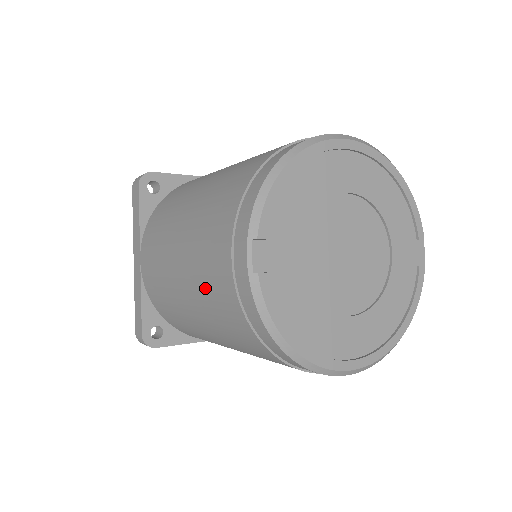
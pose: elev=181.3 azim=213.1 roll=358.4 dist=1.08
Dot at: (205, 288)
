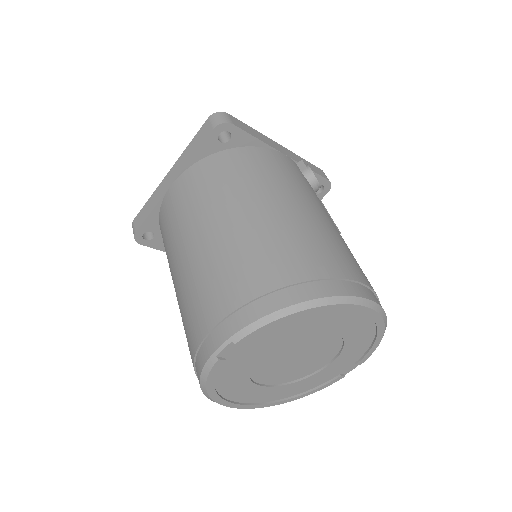
Dot at: (189, 301)
